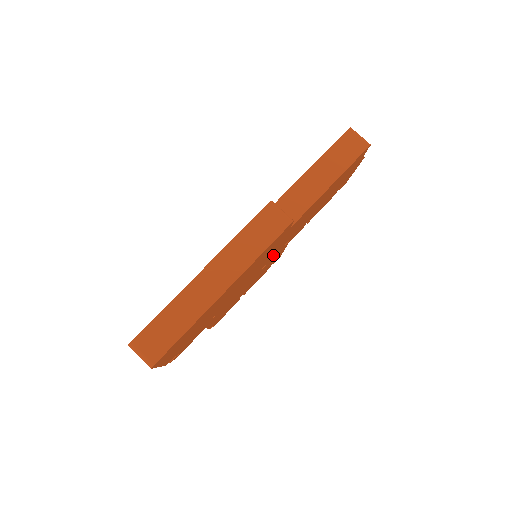
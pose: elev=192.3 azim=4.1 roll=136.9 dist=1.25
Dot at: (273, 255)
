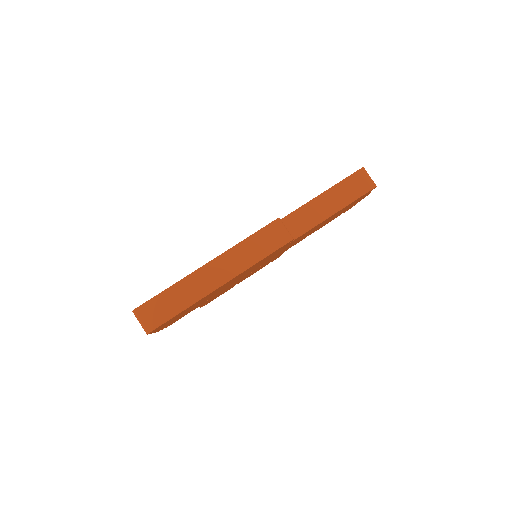
Dot at: (271, 258)
